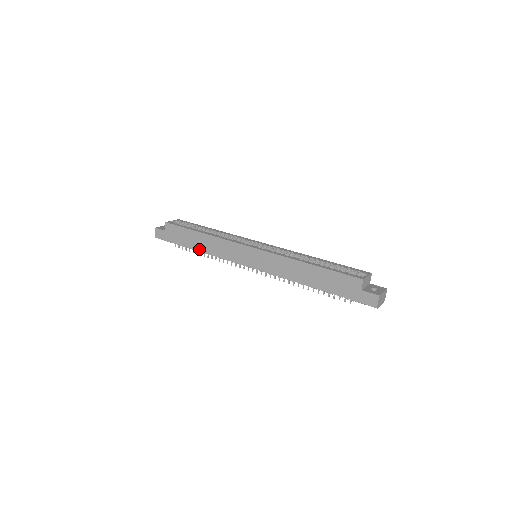
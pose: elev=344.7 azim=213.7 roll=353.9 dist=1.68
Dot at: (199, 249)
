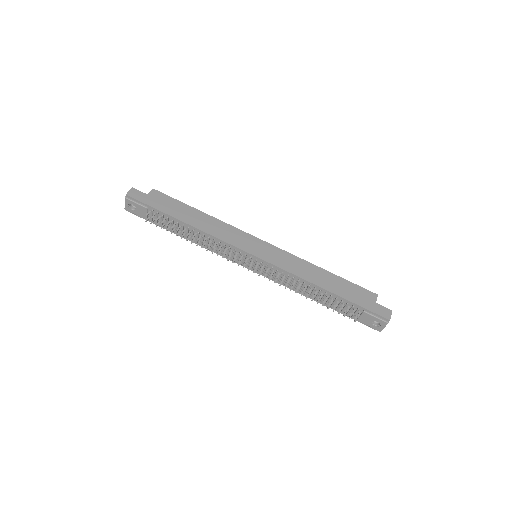
Dot at: (191, 223)
